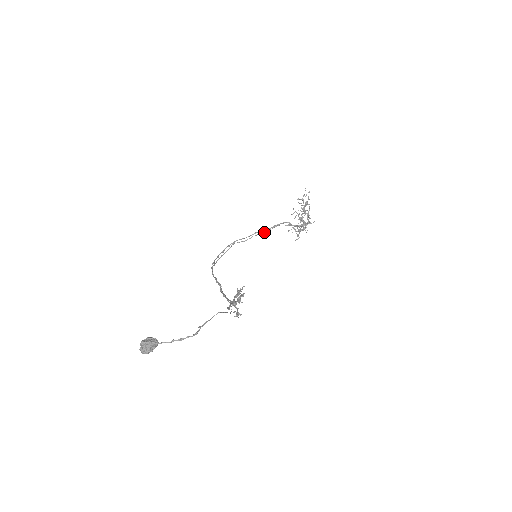
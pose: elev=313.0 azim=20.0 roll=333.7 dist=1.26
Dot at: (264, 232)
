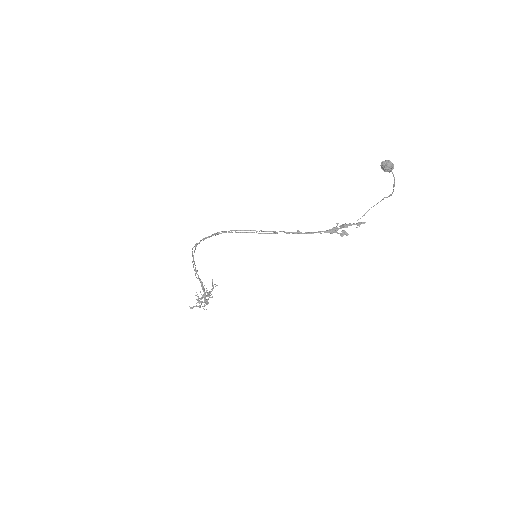
Dot at: (196, 273)
